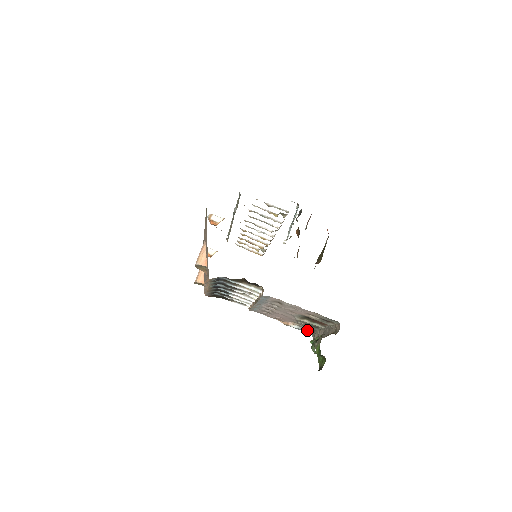
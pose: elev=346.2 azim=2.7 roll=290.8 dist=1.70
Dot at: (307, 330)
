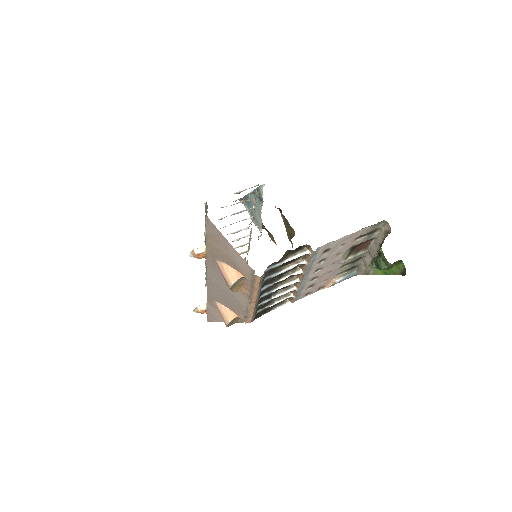
Dot at: (350, 274)
